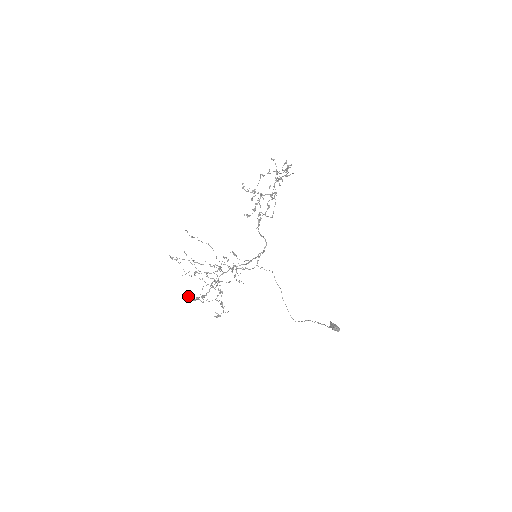
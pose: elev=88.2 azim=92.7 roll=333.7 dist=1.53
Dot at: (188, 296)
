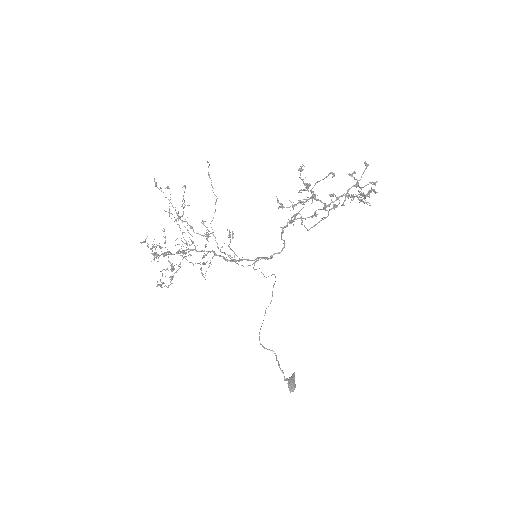
Dot at: (146, 238)
